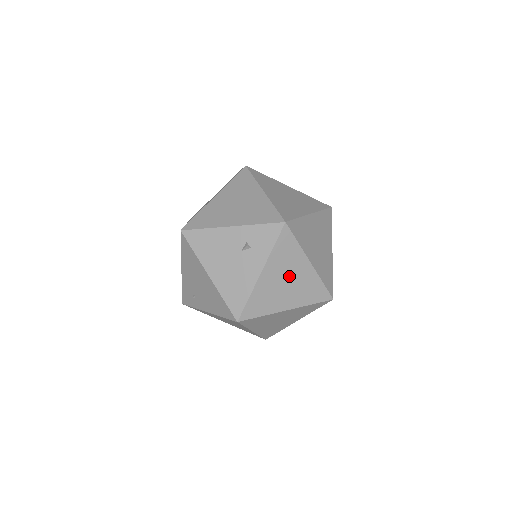
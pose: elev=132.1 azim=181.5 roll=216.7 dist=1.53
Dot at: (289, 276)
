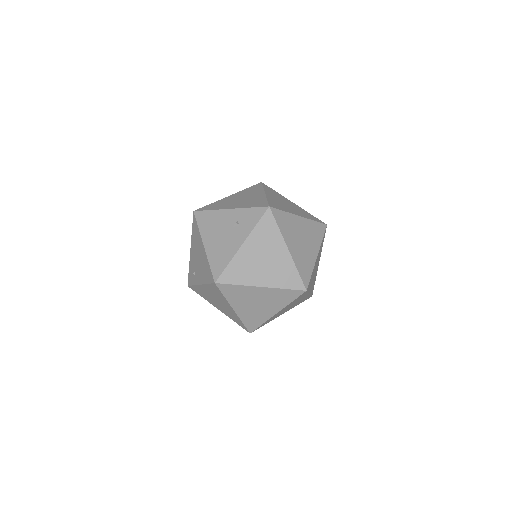
Dot at: (267, 255)
